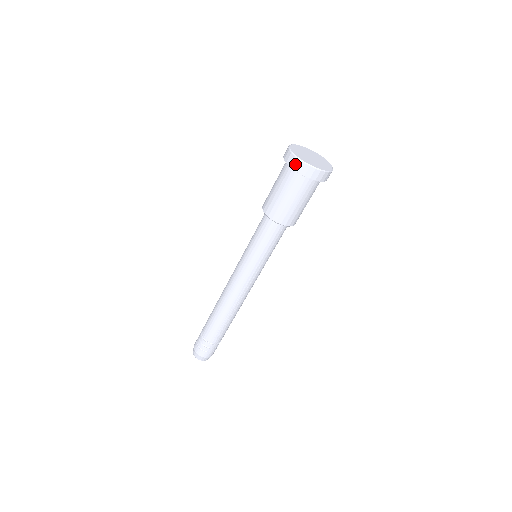
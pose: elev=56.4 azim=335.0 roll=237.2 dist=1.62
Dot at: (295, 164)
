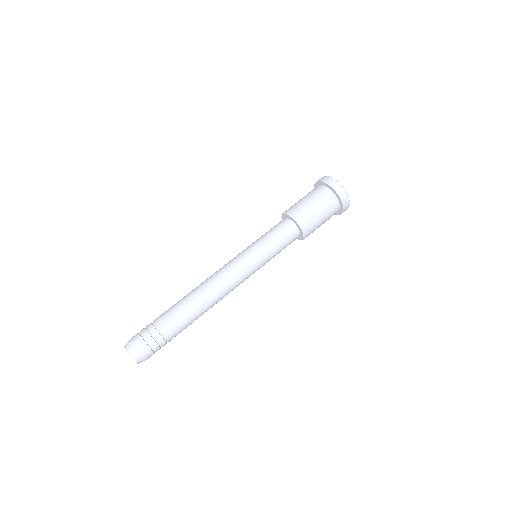
Dot at: (321, 179)
